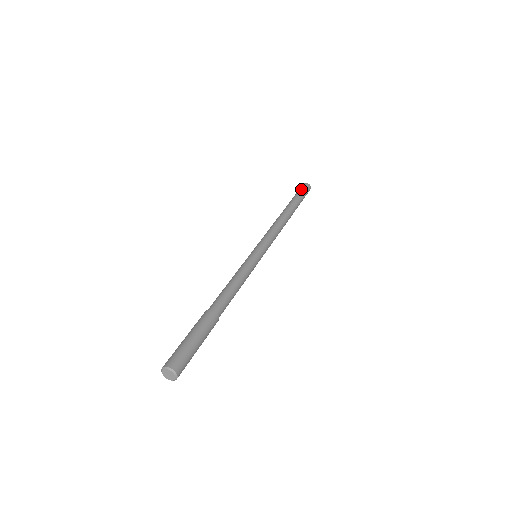
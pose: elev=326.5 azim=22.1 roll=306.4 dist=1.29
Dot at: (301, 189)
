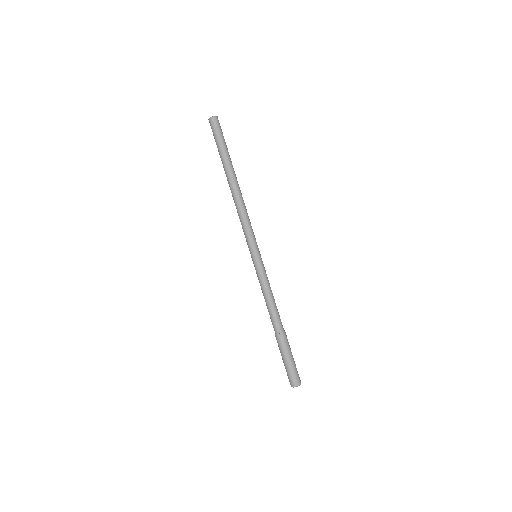
Dot at: (213, 135)
